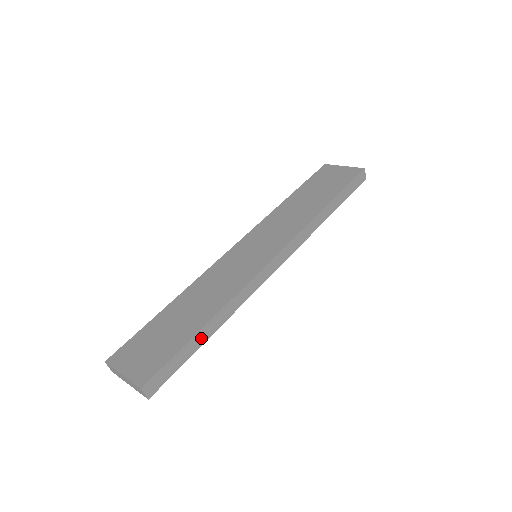
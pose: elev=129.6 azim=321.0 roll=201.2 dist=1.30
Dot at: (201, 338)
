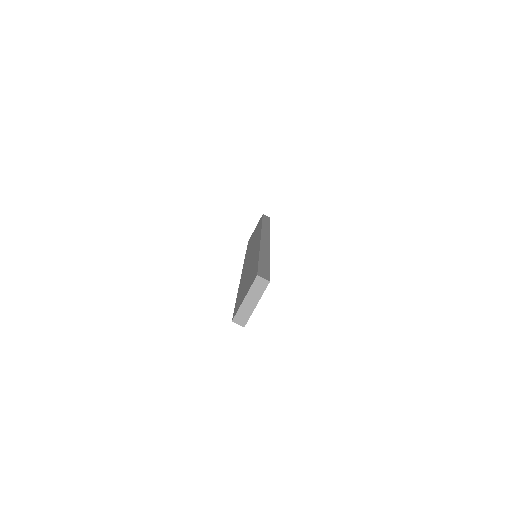
Dot at: (265, 261)
